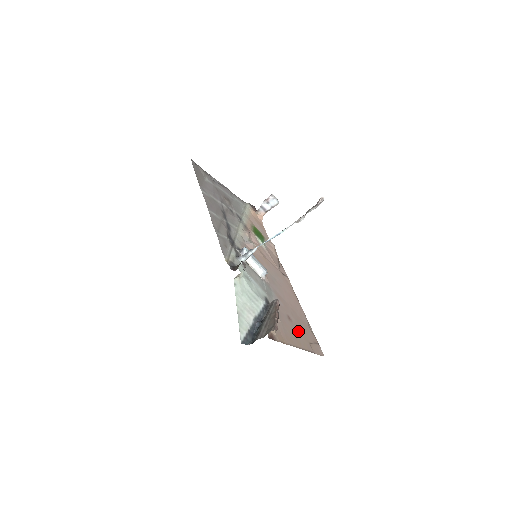
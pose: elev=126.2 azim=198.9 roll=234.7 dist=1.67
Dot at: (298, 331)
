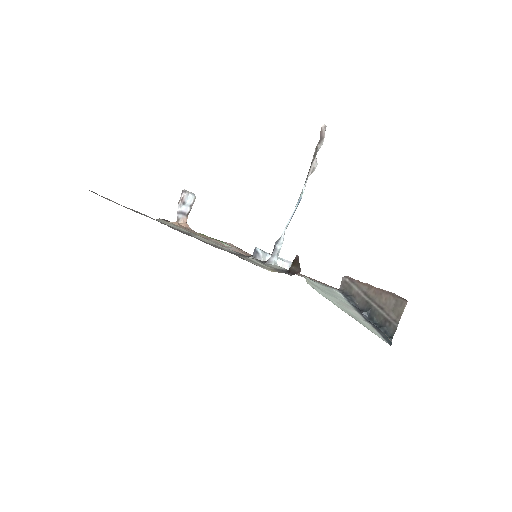
Dot at: occluded
